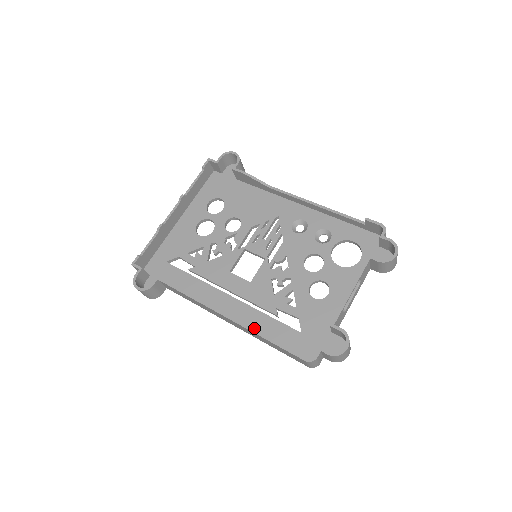
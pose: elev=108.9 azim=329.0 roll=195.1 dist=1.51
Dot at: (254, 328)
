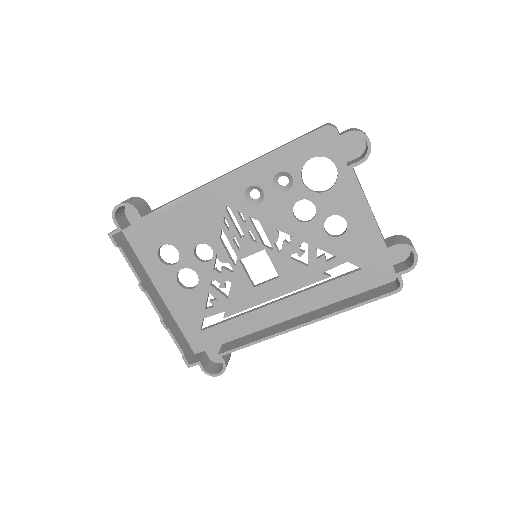
Dot at: (326, 302)
